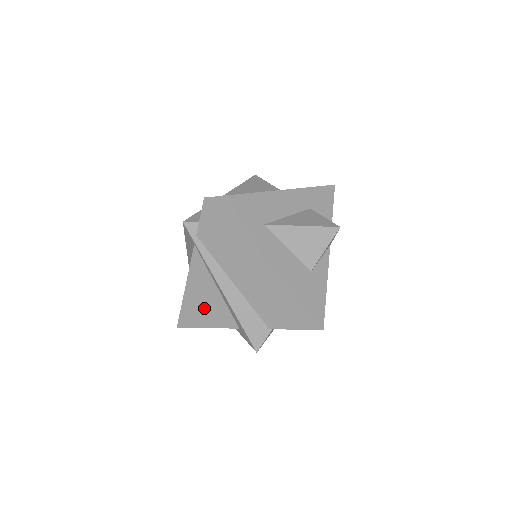
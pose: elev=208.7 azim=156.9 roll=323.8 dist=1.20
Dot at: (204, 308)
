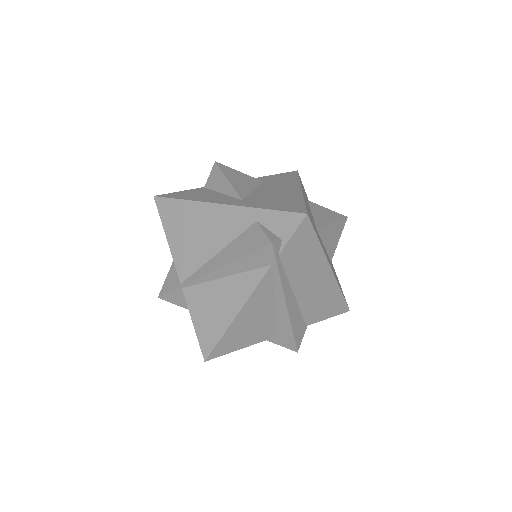
Dot at: (249, 329)
